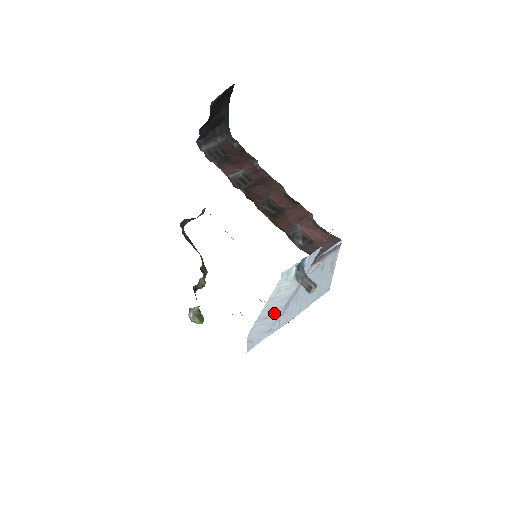
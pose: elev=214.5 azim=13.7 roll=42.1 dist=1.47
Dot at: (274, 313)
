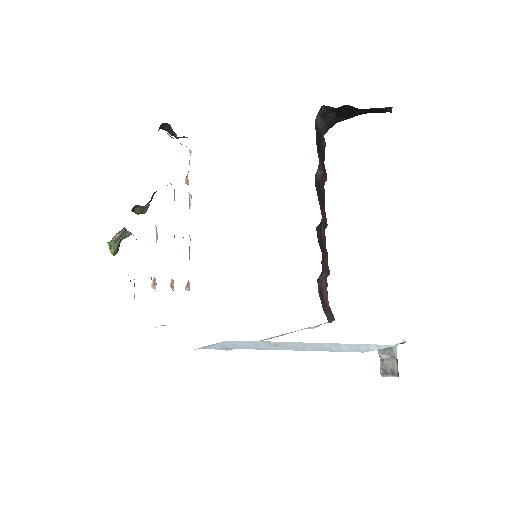
Dot at: (285, 347)
